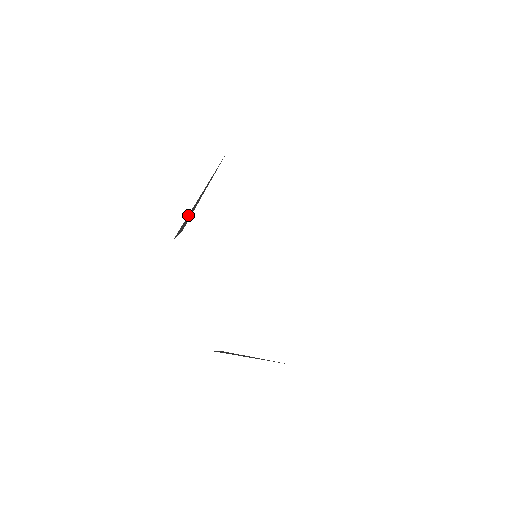
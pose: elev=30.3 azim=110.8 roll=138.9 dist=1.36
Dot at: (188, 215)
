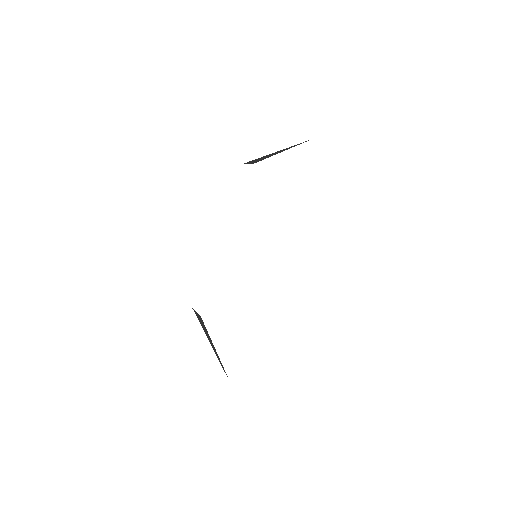
Dot at: (263, 156)
